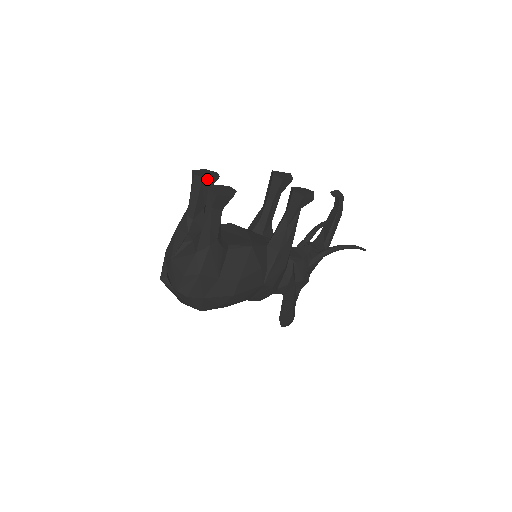
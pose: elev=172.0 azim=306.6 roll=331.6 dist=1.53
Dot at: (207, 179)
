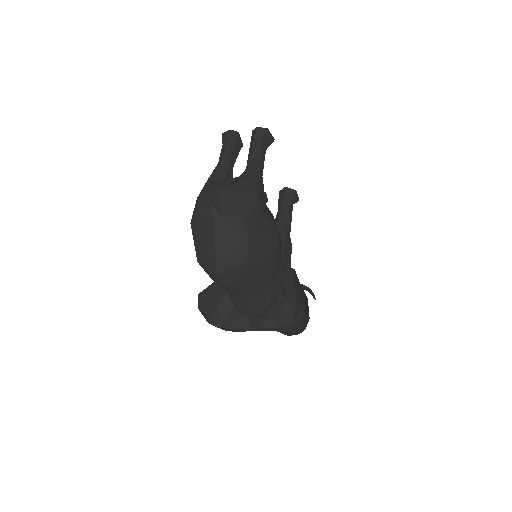
Dot at: (240, 137)
